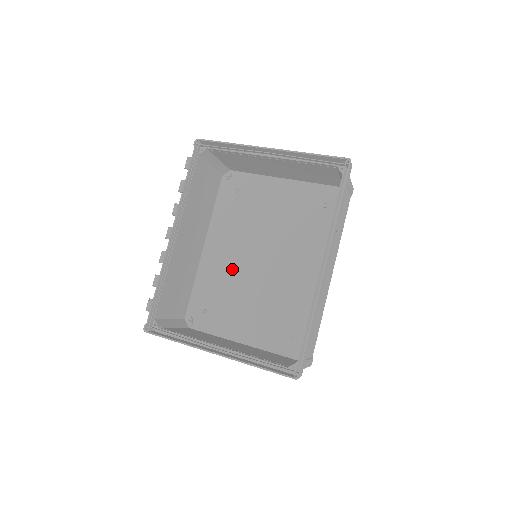
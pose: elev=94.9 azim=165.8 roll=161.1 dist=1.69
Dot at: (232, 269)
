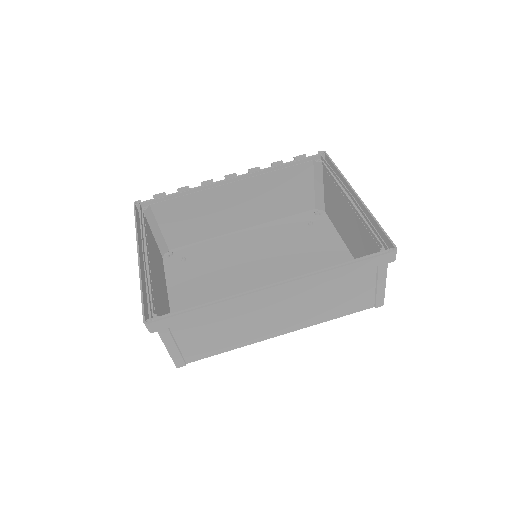
Dot at: (236, 257)
